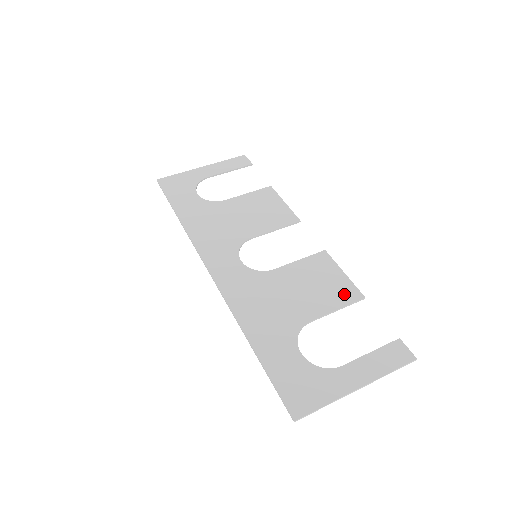
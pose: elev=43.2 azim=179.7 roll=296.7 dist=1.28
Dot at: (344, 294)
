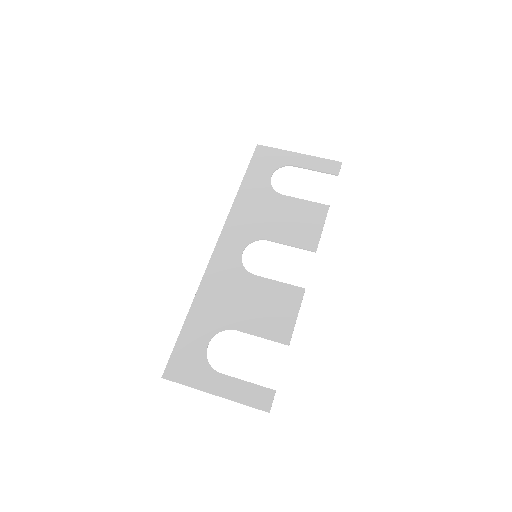
Dot at: (278, 331)
